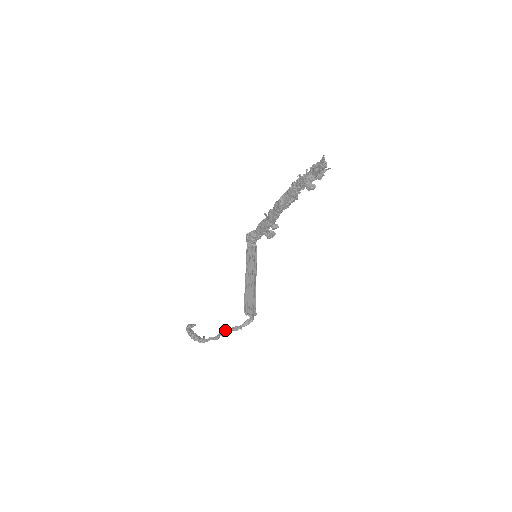
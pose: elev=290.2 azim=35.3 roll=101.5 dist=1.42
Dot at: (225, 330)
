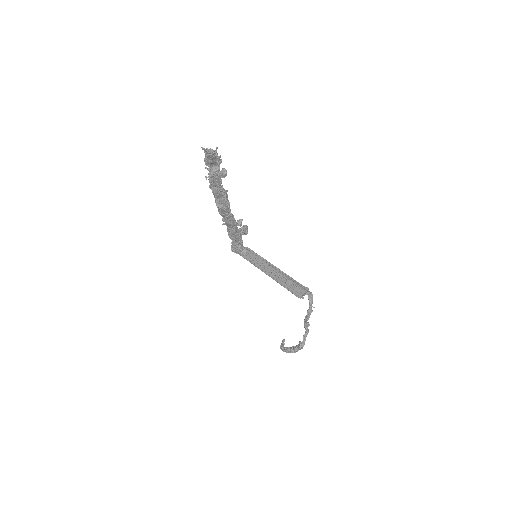
Dot at: (305, 322)
